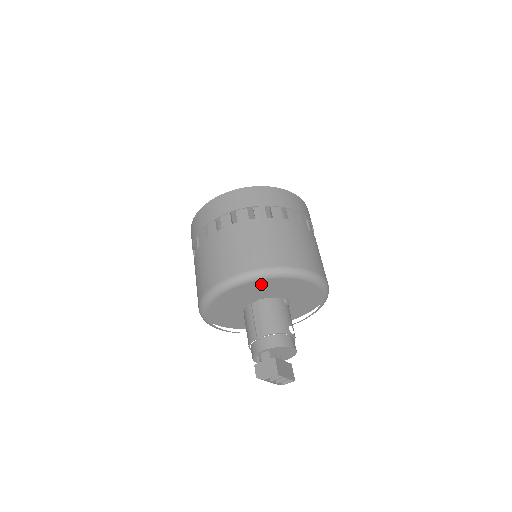
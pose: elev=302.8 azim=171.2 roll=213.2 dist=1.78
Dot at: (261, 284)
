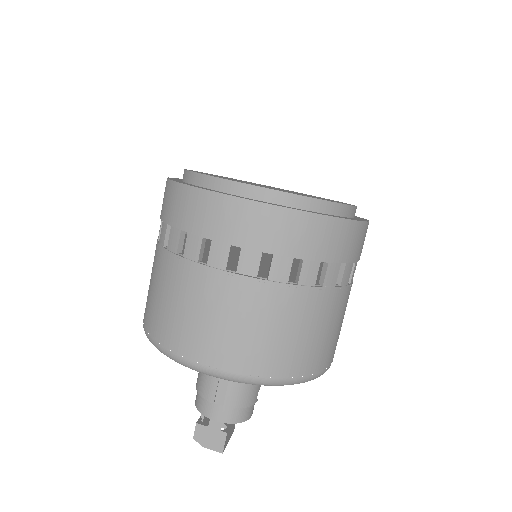
Dot at: occluded
